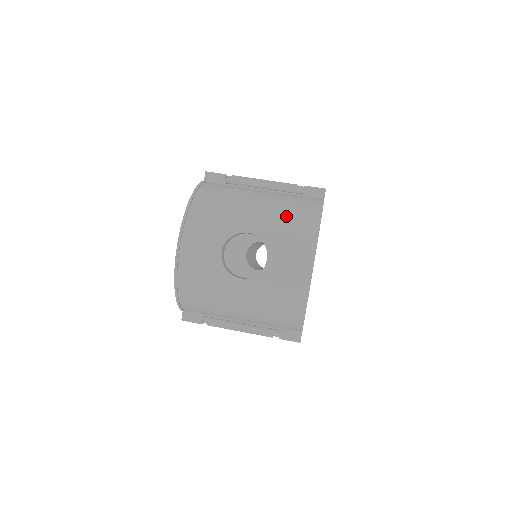
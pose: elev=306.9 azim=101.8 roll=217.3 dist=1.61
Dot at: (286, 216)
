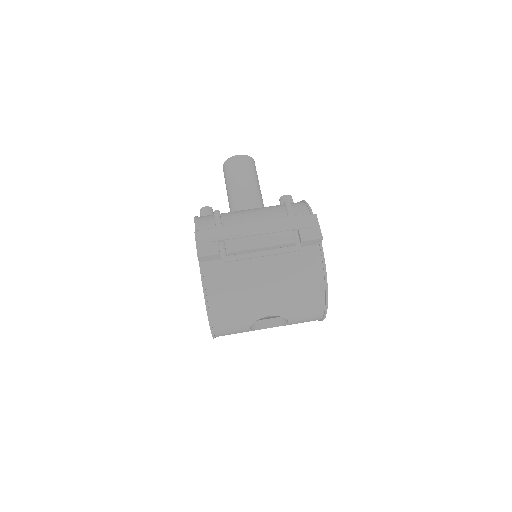
Dot at: (297, 295)
